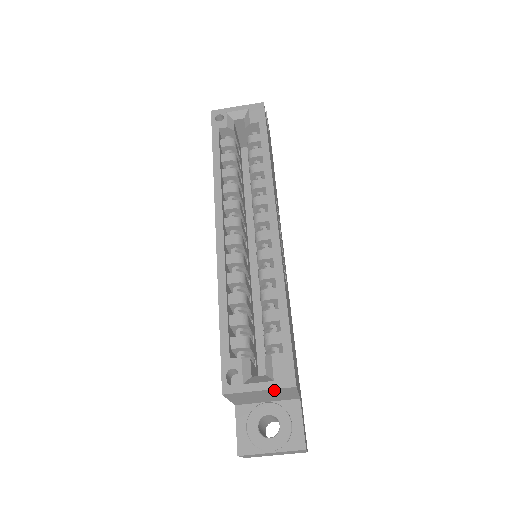
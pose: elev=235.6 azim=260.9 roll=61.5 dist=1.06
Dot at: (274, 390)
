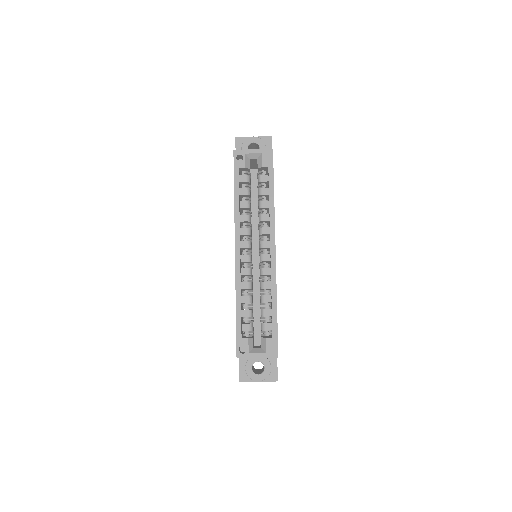
Dot at: (265, 357)
